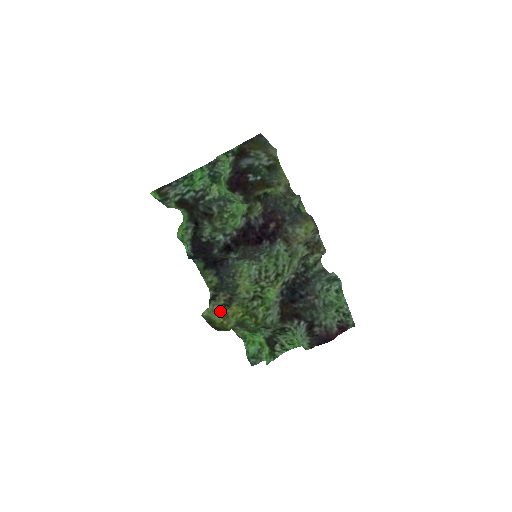
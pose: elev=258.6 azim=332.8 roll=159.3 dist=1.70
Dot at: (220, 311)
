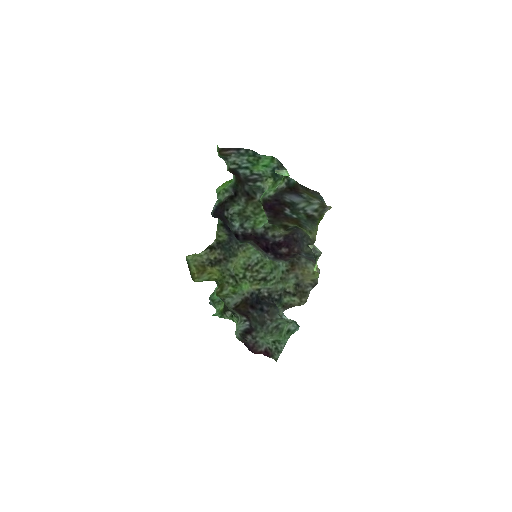
Dot at: (202, 264)
